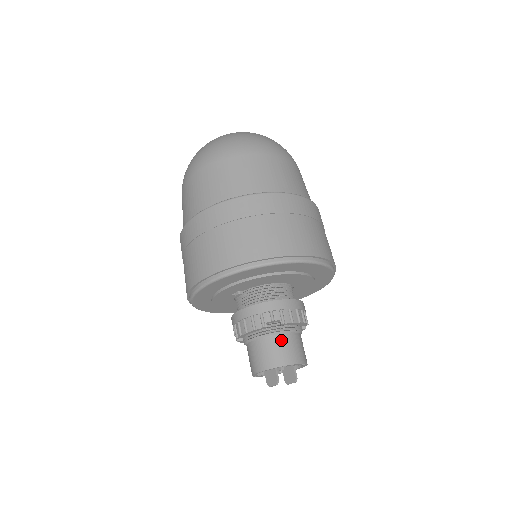
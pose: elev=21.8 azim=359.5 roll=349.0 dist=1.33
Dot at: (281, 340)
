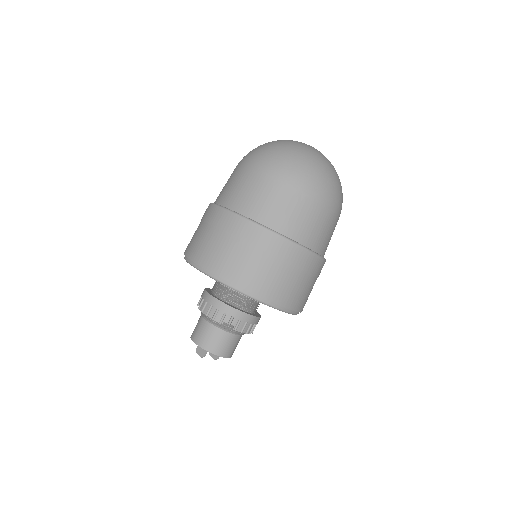
Dot at: (225, 337)
